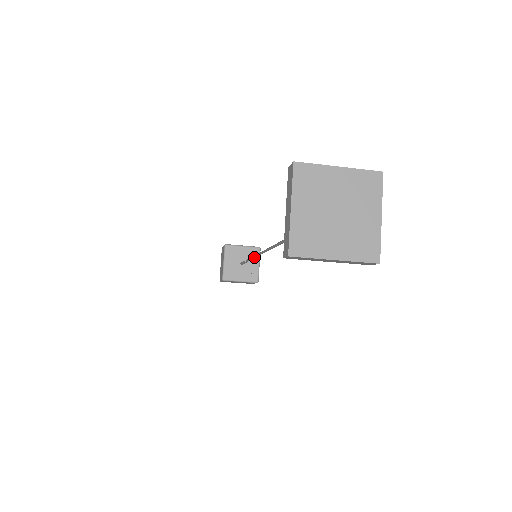
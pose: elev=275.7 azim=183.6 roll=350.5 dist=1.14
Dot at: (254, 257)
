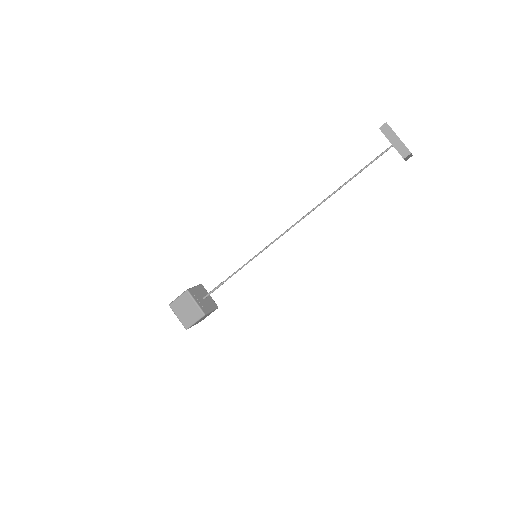
Dot at: occluded
